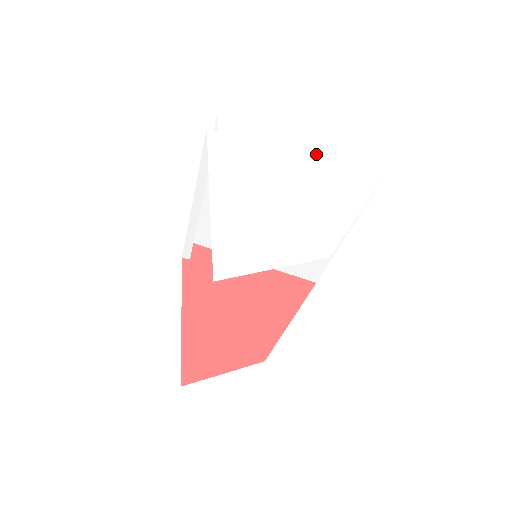
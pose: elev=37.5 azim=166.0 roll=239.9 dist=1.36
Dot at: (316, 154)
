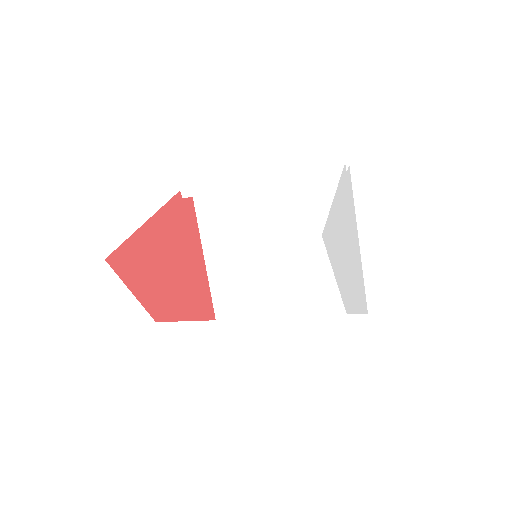
Dot at: (359, 255)
